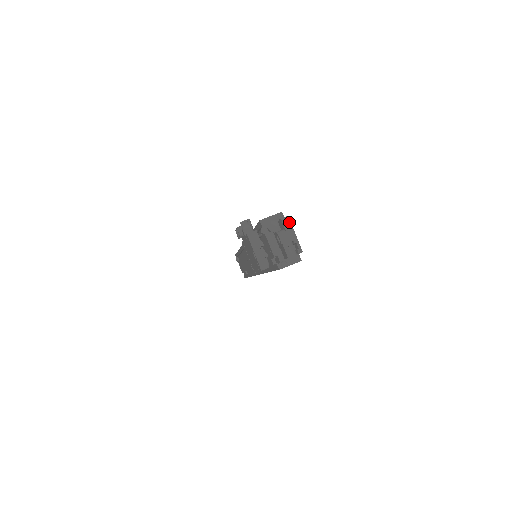
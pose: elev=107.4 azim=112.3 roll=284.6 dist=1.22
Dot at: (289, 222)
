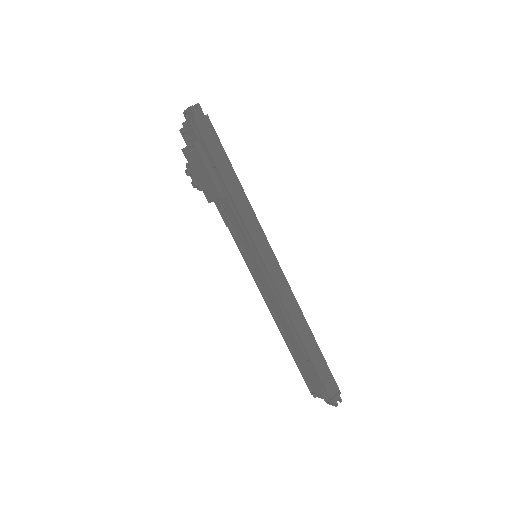
Dot at: occluded
